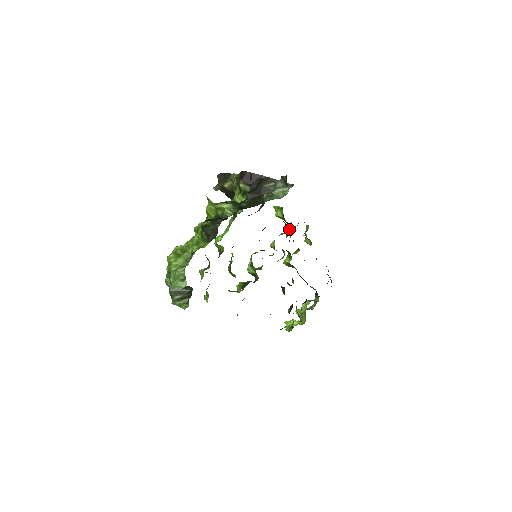
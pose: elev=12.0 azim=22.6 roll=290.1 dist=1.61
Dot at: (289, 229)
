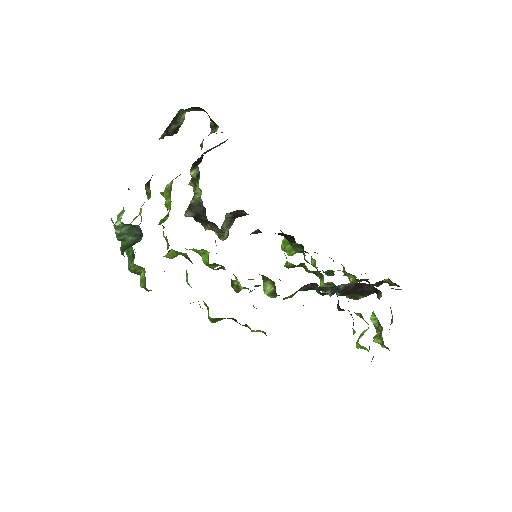
Dot at: (303, 250)
